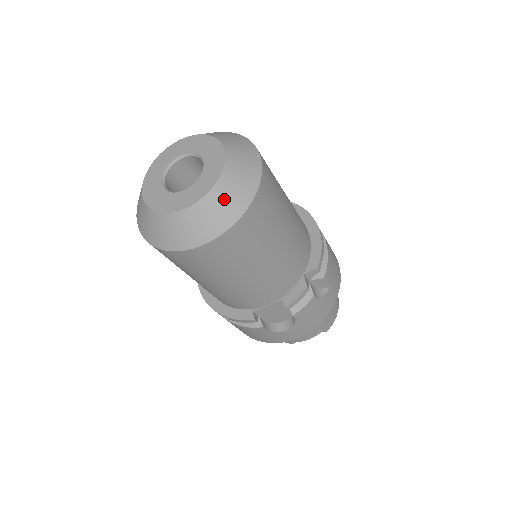
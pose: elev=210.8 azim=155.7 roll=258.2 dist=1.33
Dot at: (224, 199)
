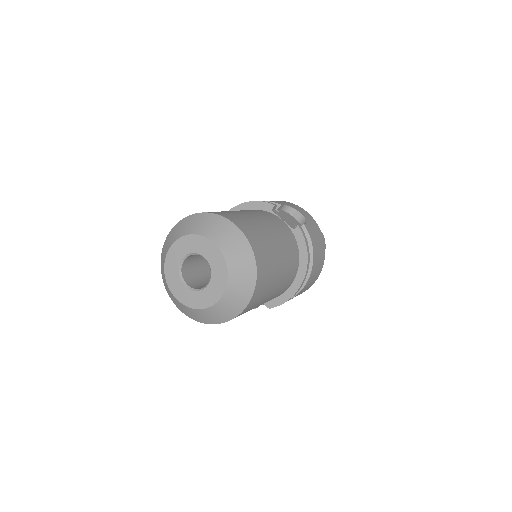
Dot at: (198, 315)
